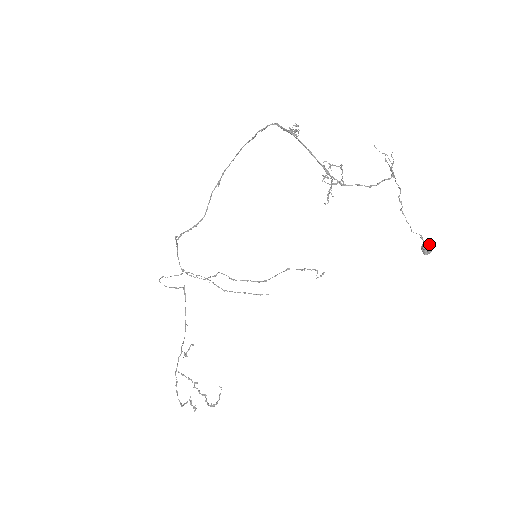
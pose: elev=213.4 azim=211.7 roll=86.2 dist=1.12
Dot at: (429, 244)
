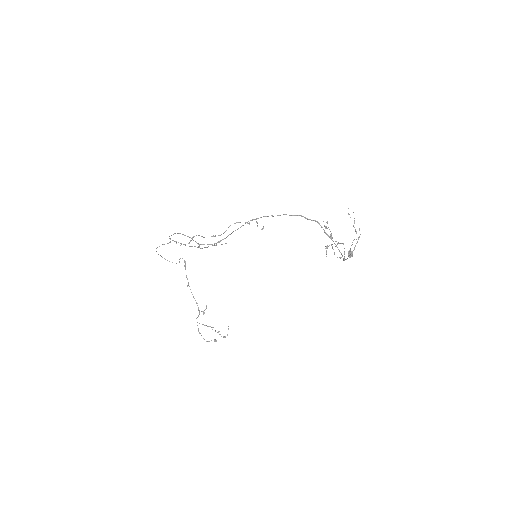
Dot at: occluded
